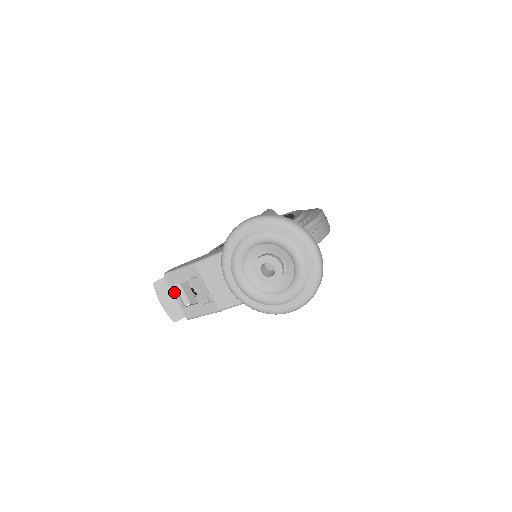
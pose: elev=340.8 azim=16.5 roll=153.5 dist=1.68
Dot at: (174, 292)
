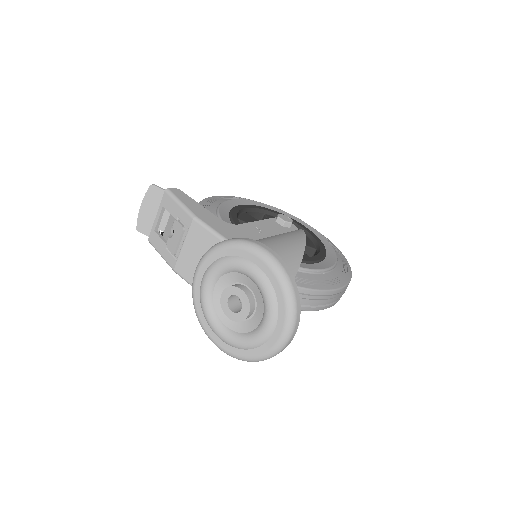
Dot at: (159, 211)
